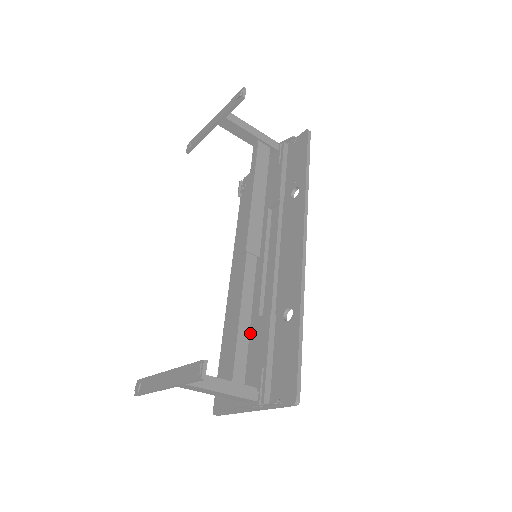
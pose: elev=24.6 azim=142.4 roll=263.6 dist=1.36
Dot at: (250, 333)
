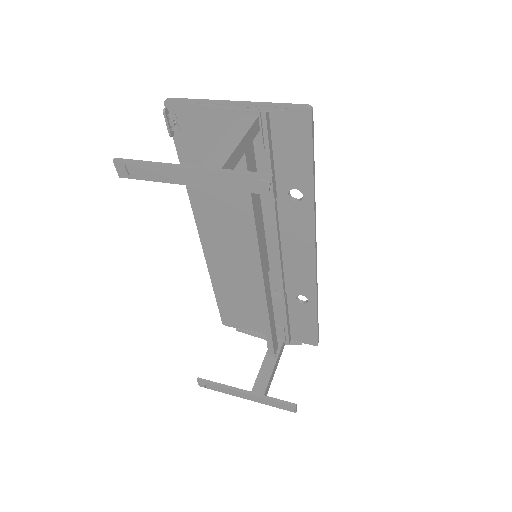
Dot at: (254, 294)
